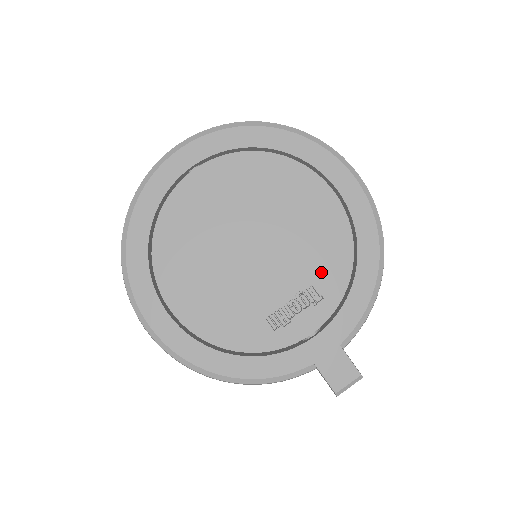
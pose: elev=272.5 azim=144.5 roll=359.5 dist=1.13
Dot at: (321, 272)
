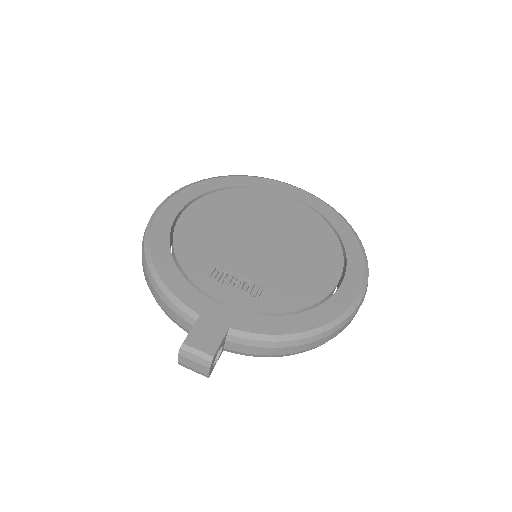
Dot at: (278, 290)
